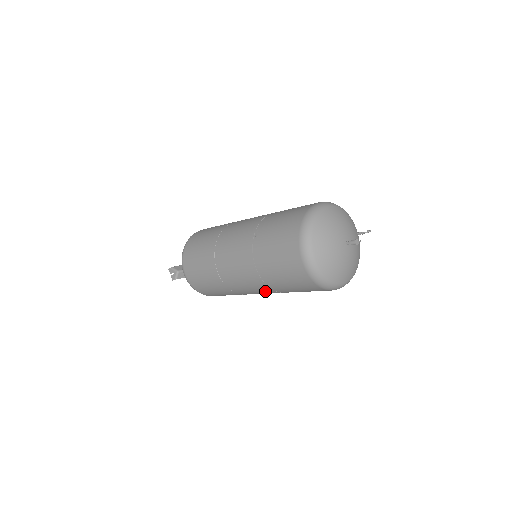
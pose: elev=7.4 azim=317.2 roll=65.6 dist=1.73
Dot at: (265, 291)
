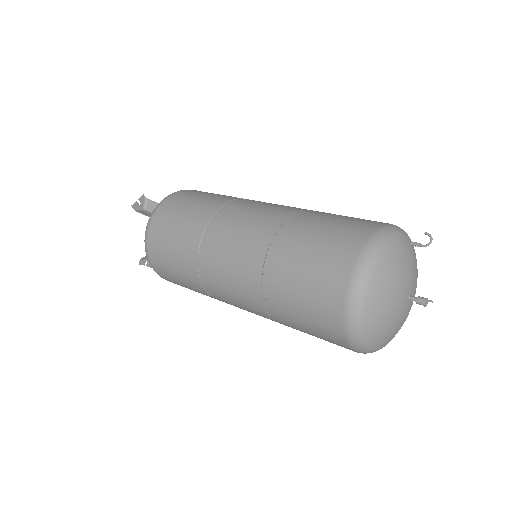
Dot at: occluded
